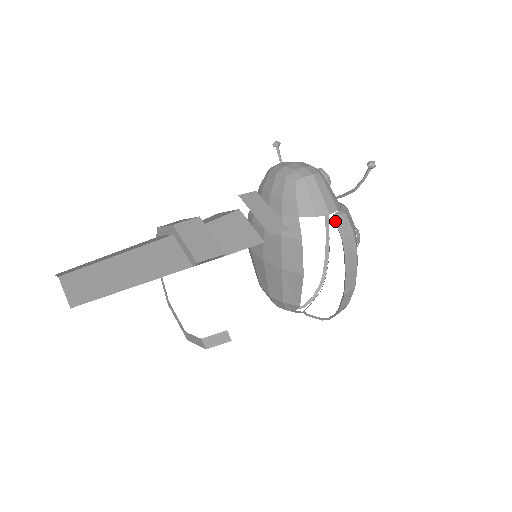
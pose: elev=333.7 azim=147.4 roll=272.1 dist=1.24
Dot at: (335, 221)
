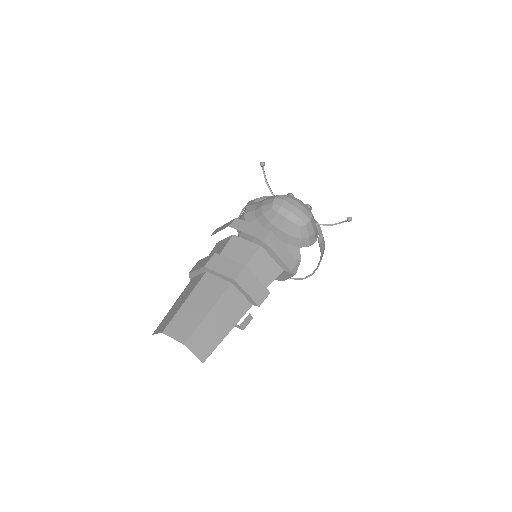
Dot at: (320, 246)
